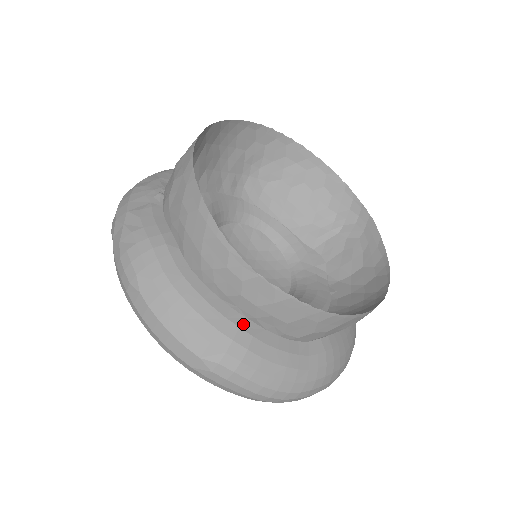
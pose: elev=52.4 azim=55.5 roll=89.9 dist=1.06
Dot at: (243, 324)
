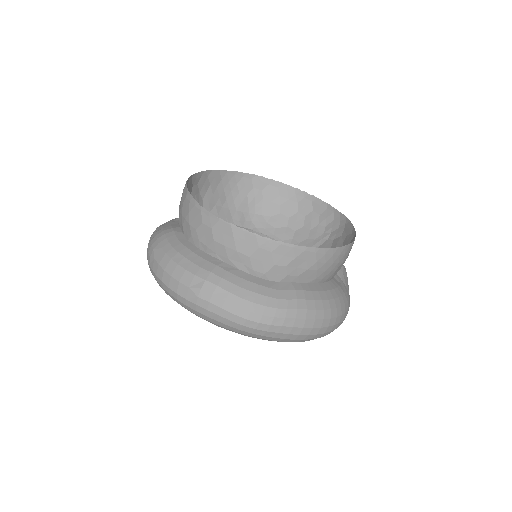
Dot at: (220, 264)
